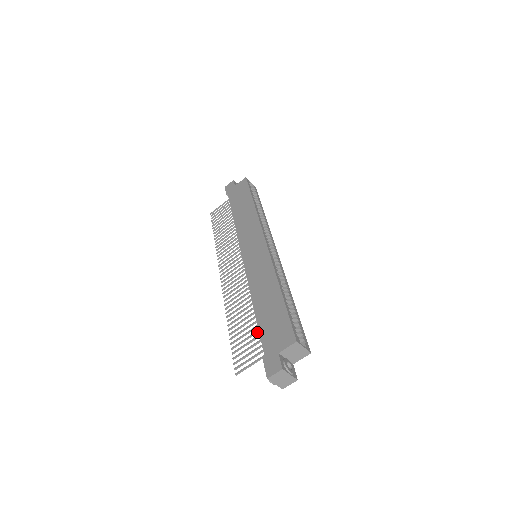
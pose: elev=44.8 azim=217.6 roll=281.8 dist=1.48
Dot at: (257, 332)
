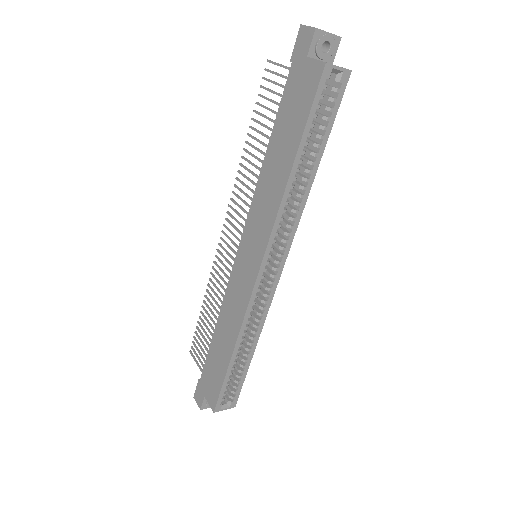
Dot at: occluded
